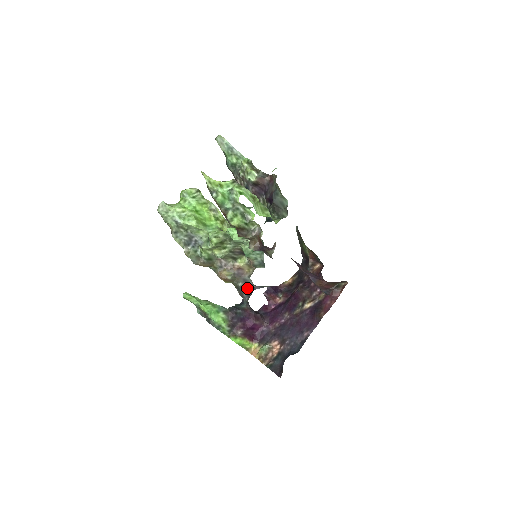
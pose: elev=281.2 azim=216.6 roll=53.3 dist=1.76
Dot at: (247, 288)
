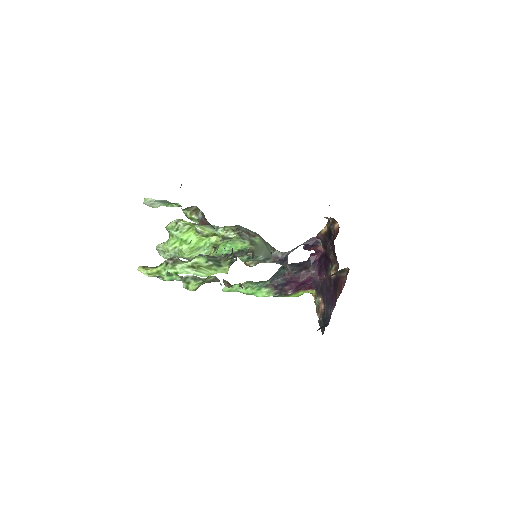
Dot at: (277, 261)
